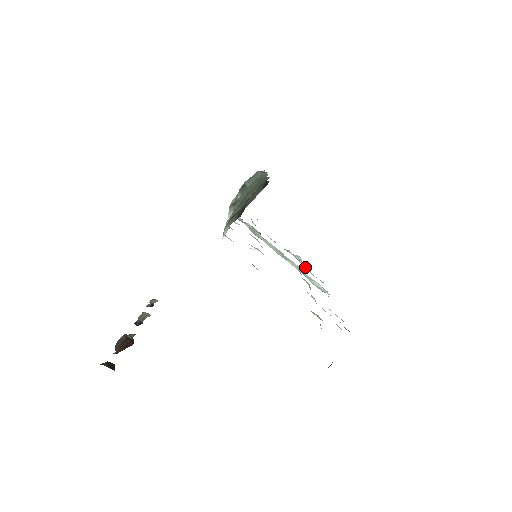
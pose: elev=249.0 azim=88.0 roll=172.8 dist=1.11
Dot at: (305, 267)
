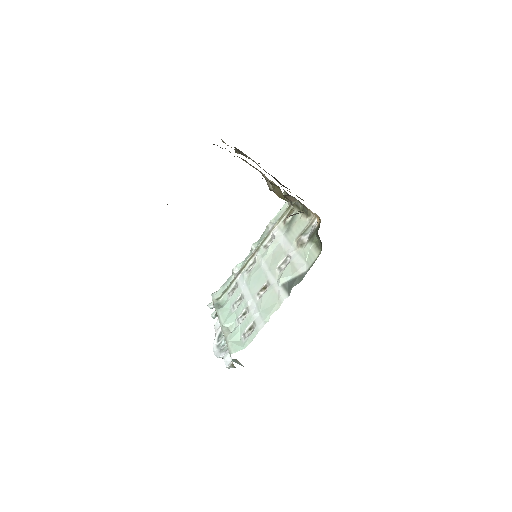
Dot at: (222, 351)
